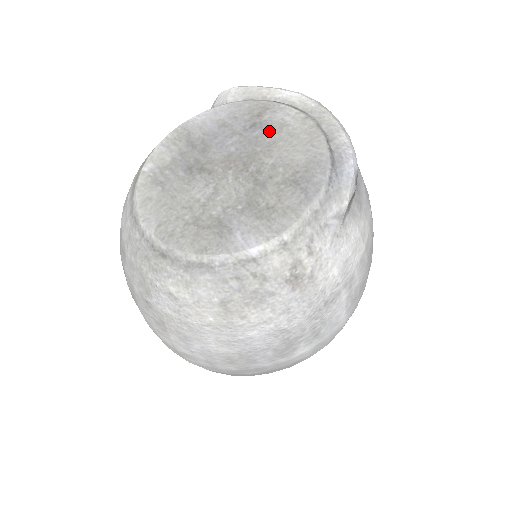
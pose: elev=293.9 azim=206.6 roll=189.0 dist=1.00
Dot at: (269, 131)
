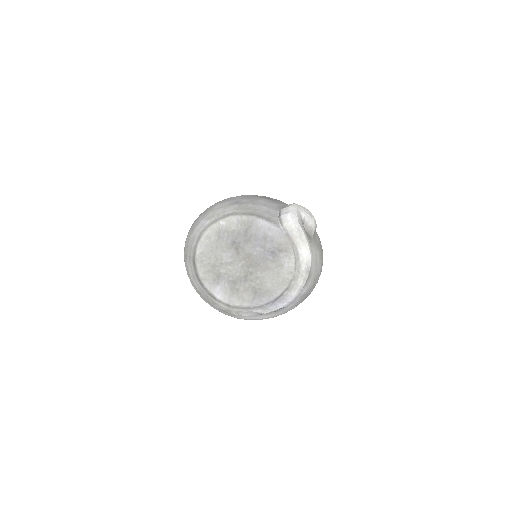
Dot at: (274, 262)
